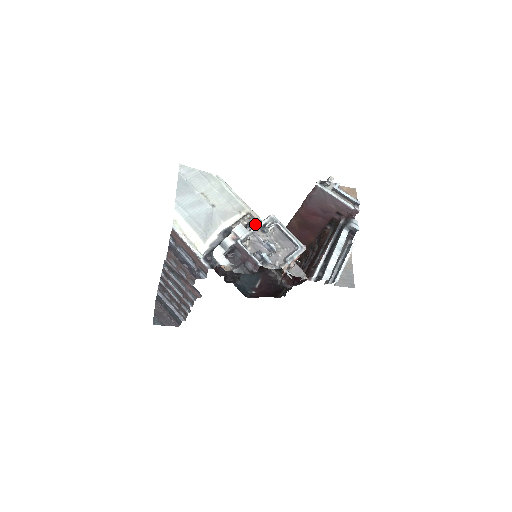
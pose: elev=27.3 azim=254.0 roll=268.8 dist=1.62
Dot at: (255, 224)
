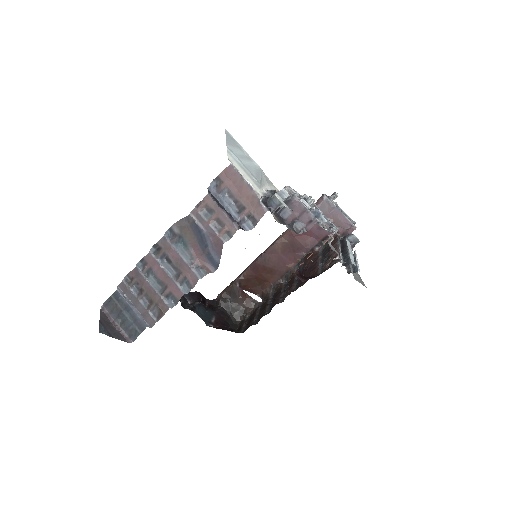
Dot at: occluded
